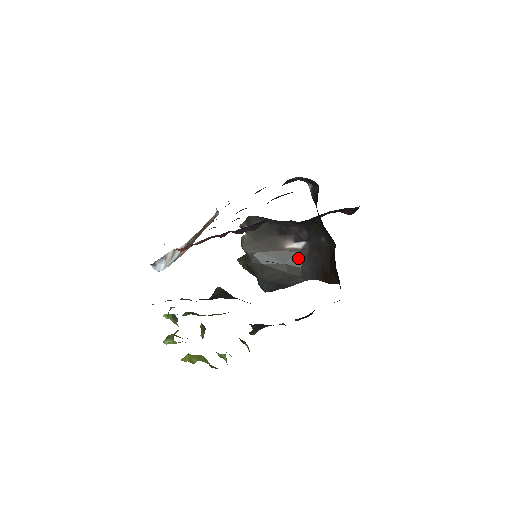
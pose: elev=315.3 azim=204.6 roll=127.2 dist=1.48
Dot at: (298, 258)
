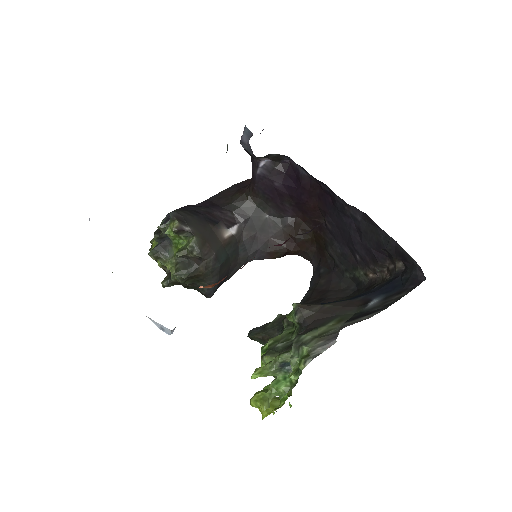
Dot at: (236, 245)
